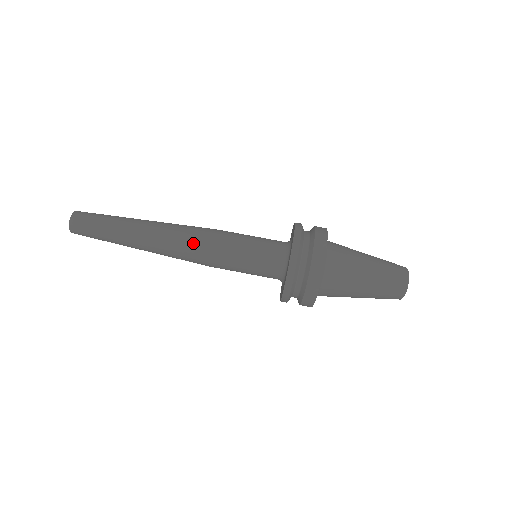
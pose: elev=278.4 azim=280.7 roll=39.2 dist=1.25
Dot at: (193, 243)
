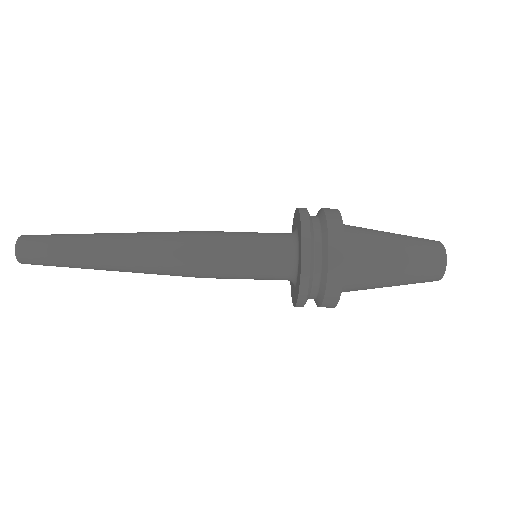
Dot at: (178, 274)
